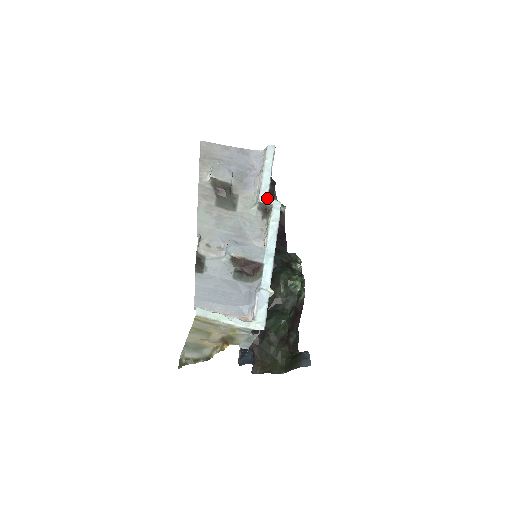
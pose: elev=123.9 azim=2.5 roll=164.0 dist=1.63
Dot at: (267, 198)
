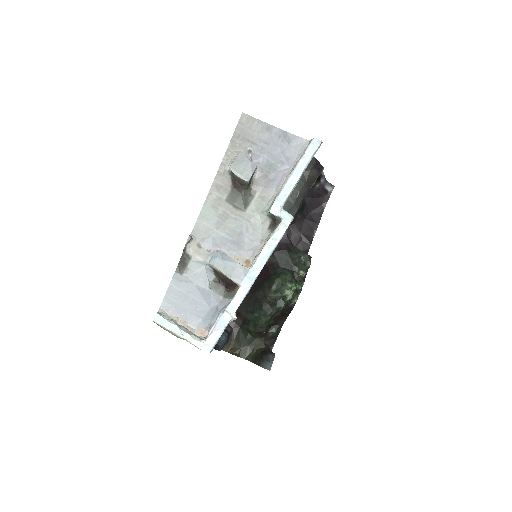
Dot at: (279, 210)
